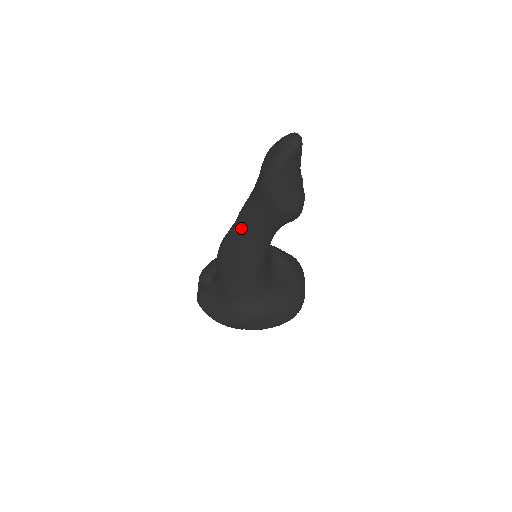
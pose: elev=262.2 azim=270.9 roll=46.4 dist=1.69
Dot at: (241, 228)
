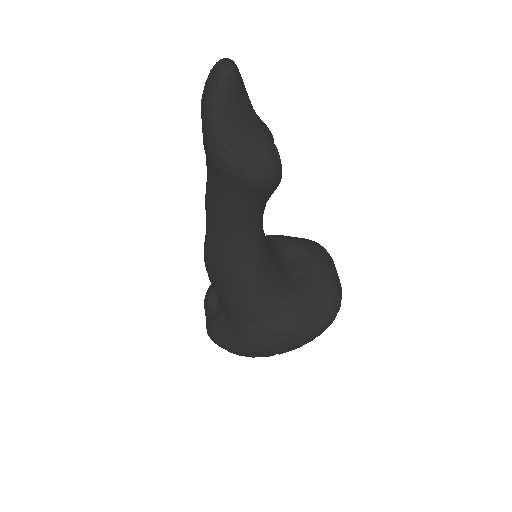
Dot at: (214, 226)
